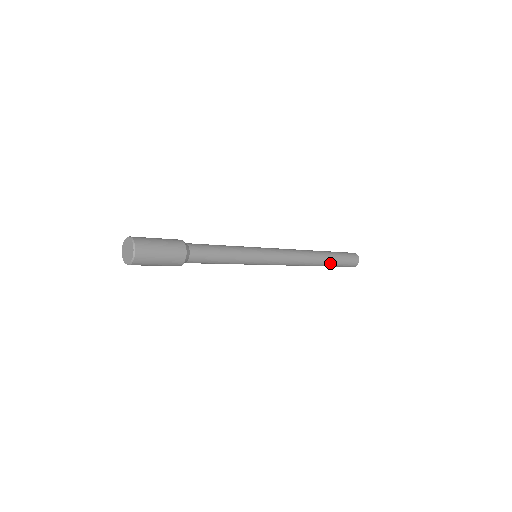
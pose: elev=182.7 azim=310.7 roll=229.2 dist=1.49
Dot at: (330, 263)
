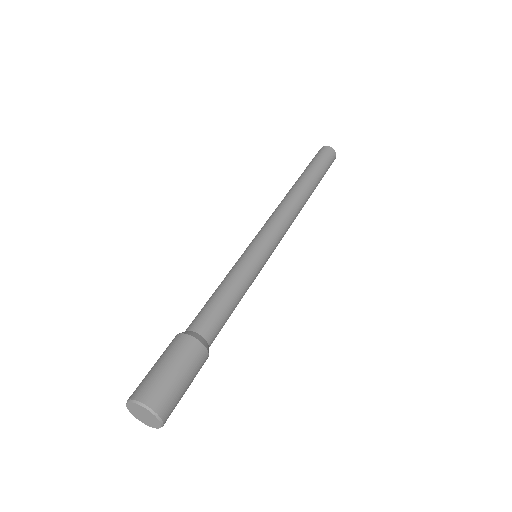
Dot at: (317, 185)
